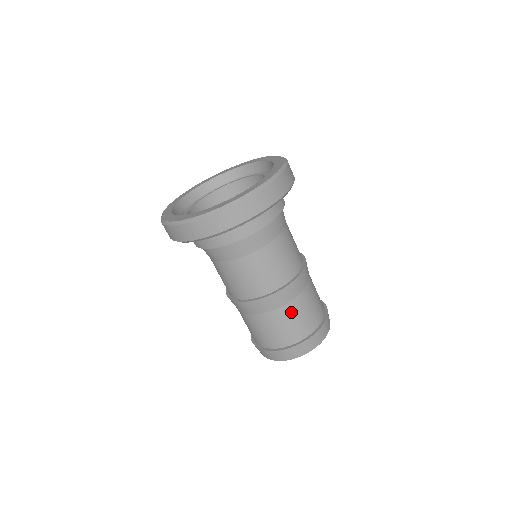
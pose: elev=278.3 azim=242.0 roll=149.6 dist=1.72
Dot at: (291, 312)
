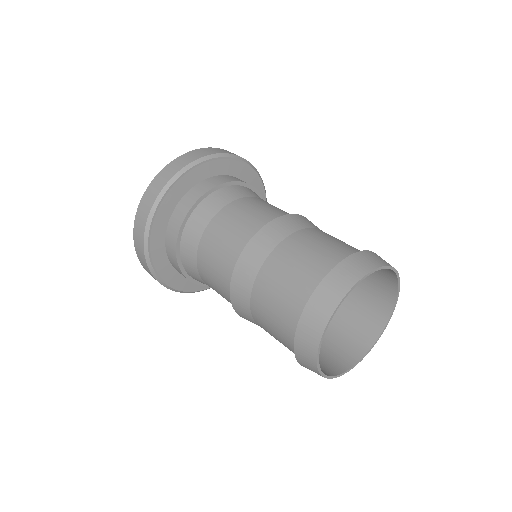
Dot at: (299, 243)
